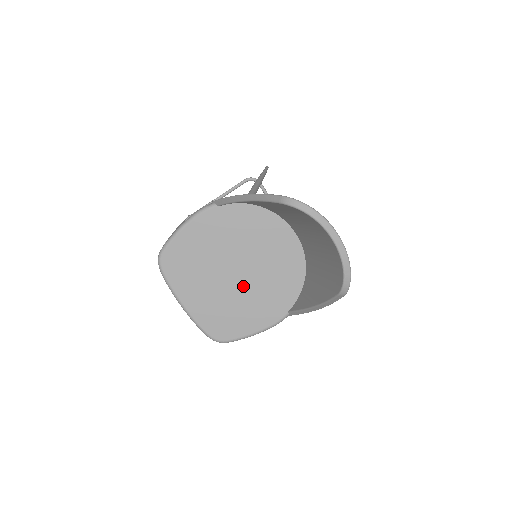
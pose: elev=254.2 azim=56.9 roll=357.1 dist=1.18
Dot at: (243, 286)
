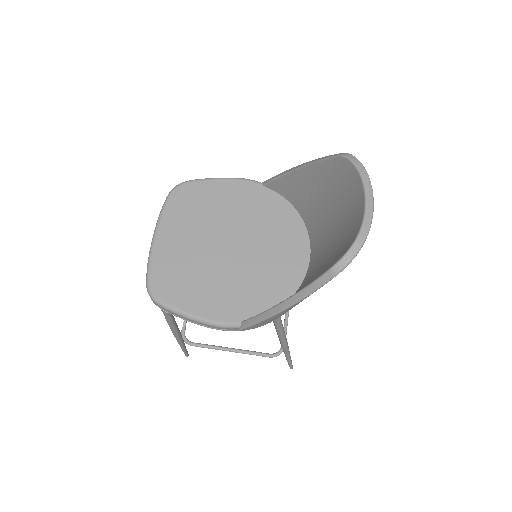
Dot at: (223, 263)
